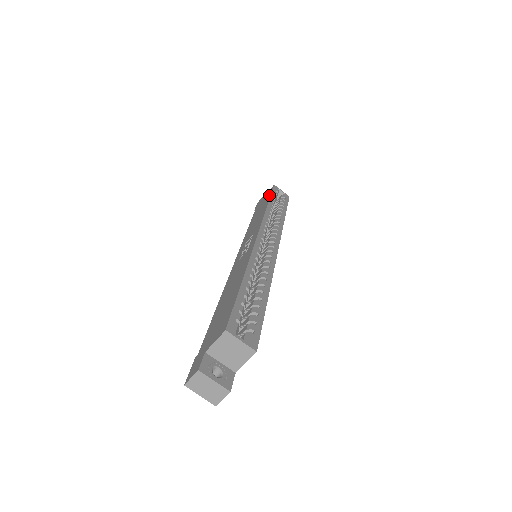
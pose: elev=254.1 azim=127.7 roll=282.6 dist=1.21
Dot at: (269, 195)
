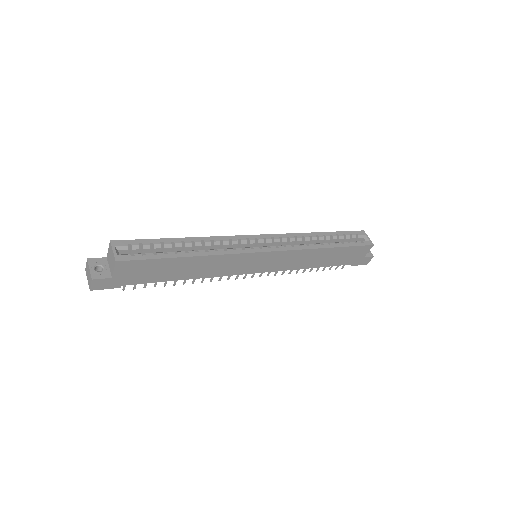
Dot at: (341, 233)
